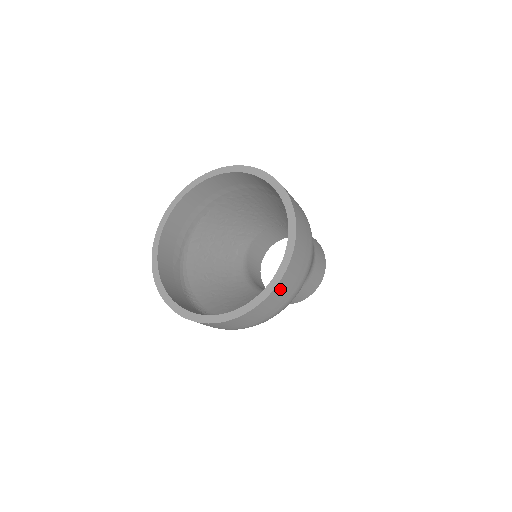
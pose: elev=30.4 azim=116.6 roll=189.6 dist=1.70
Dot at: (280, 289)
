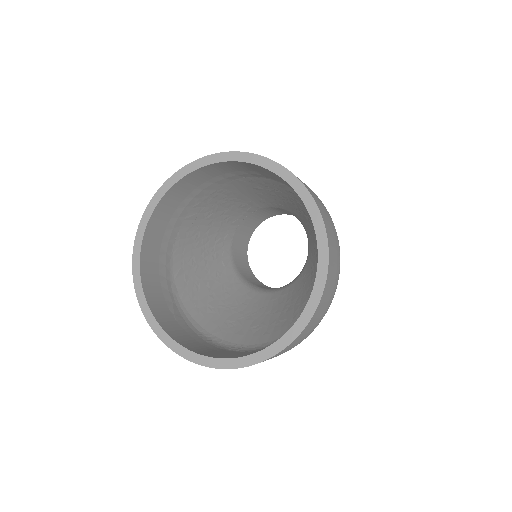
Dot at: (330, 277)
